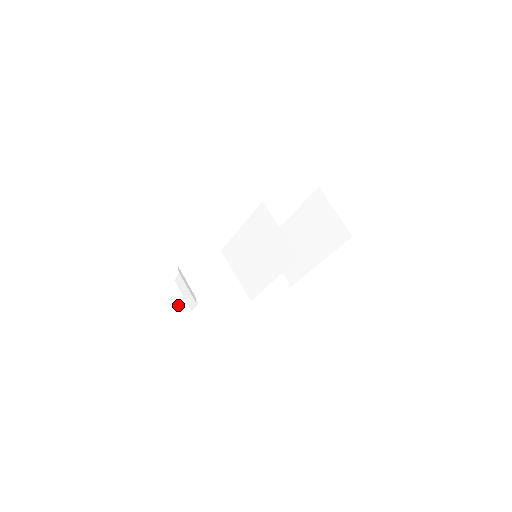
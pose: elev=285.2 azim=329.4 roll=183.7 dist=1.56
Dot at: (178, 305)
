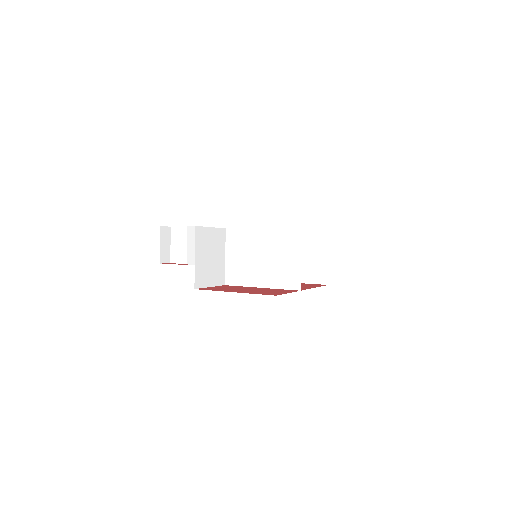
Dot at: (164, 252)
